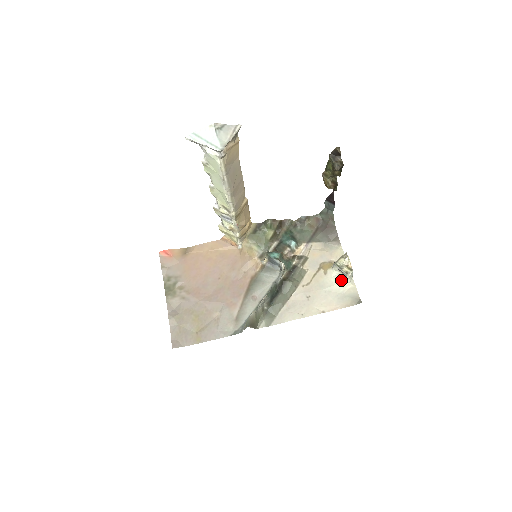
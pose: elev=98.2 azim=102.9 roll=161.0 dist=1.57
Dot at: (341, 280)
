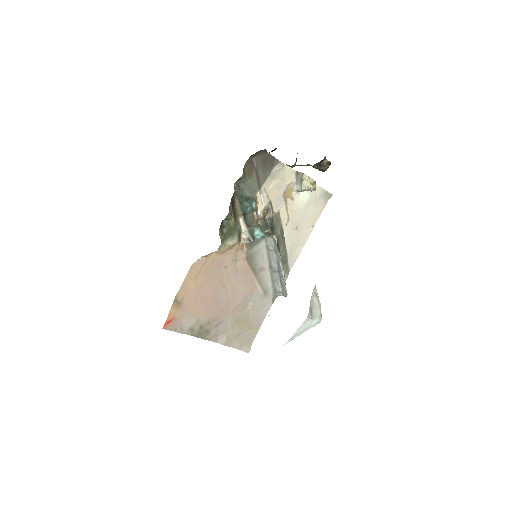
Dot at: (307, 193)
